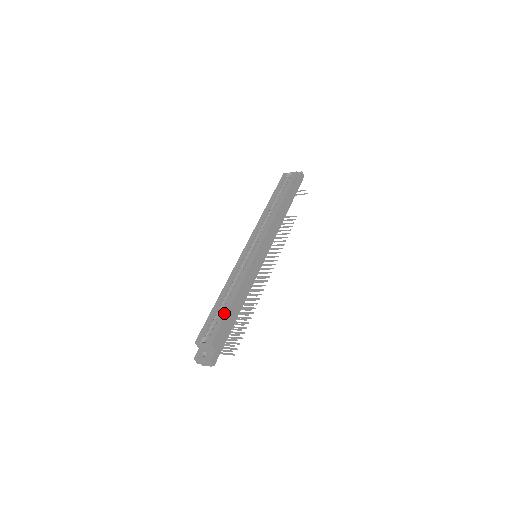
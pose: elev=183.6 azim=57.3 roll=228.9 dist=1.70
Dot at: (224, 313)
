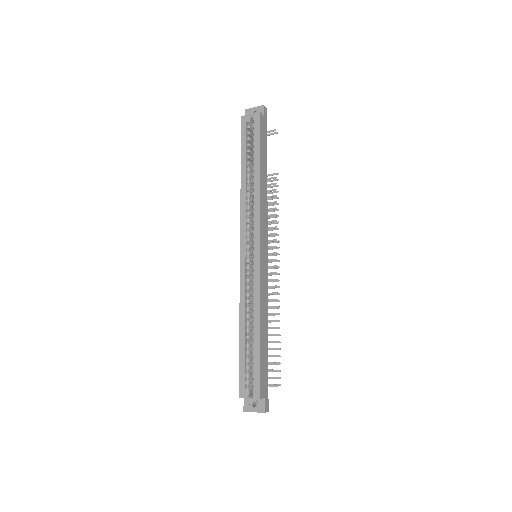
Dot at: (257, 355)
